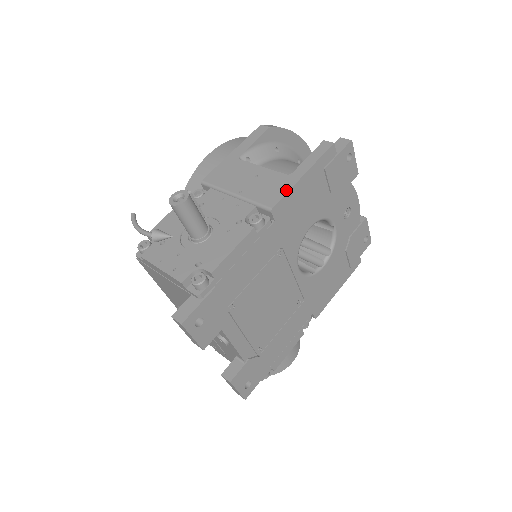
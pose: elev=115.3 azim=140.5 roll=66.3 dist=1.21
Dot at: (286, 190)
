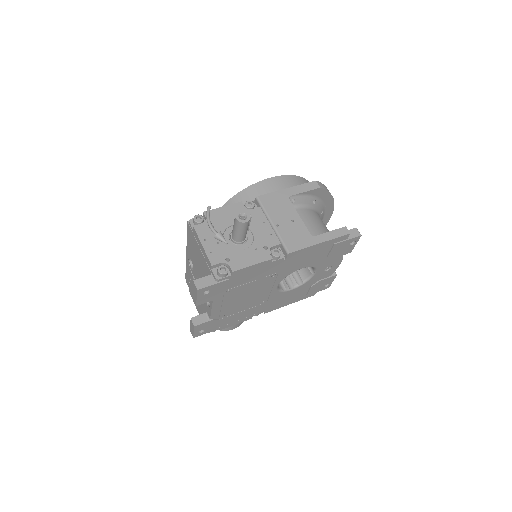
Dot at: (305, 246)
